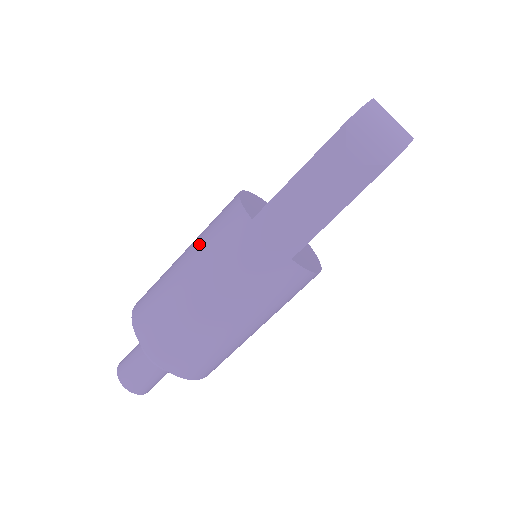
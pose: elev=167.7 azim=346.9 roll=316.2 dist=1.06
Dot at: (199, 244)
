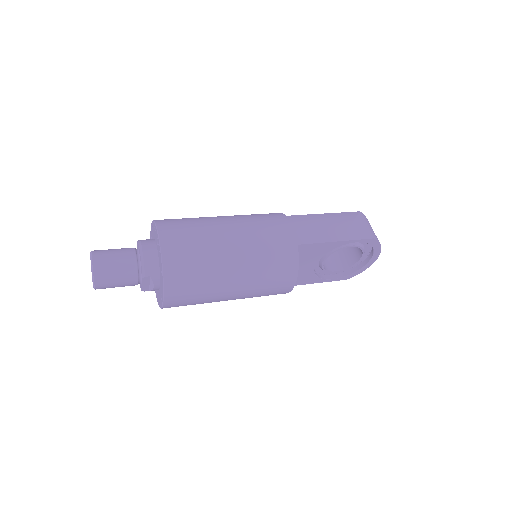
Dot at: occluded
